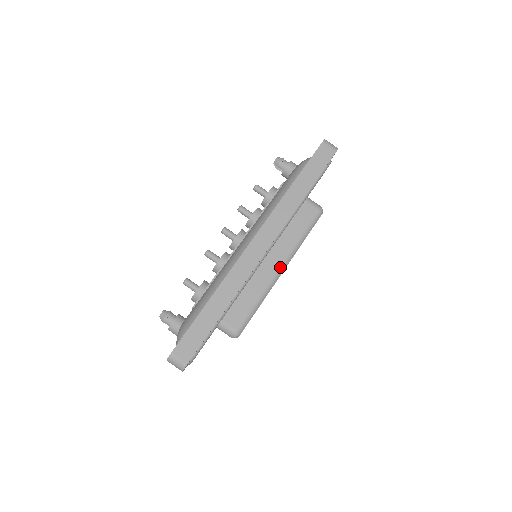
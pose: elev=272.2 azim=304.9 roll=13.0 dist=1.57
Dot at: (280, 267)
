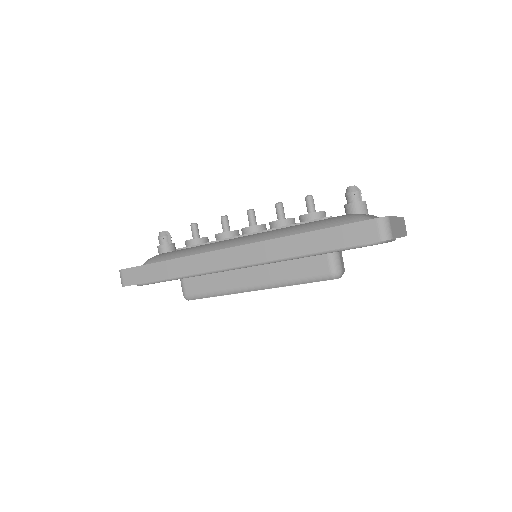
Dot at: (253, 285)
